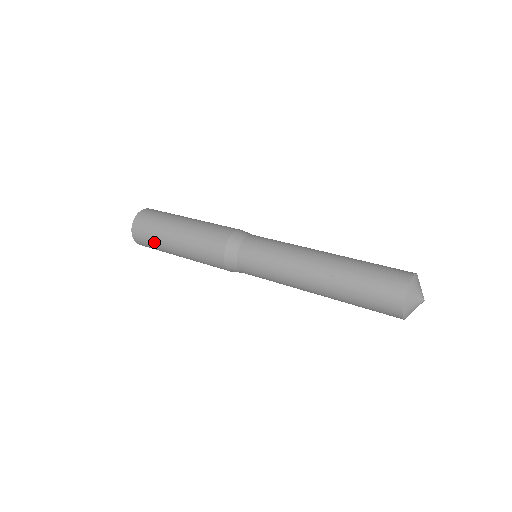
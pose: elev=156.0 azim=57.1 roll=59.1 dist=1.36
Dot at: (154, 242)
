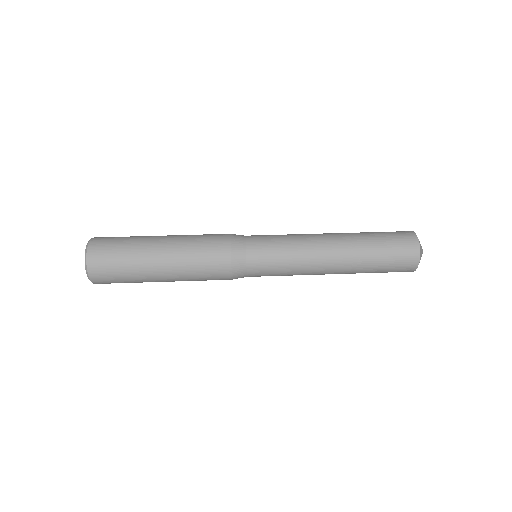
Dot at: (128, 280)
